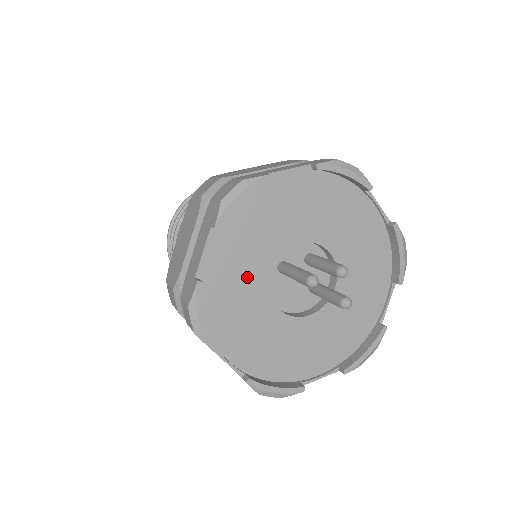
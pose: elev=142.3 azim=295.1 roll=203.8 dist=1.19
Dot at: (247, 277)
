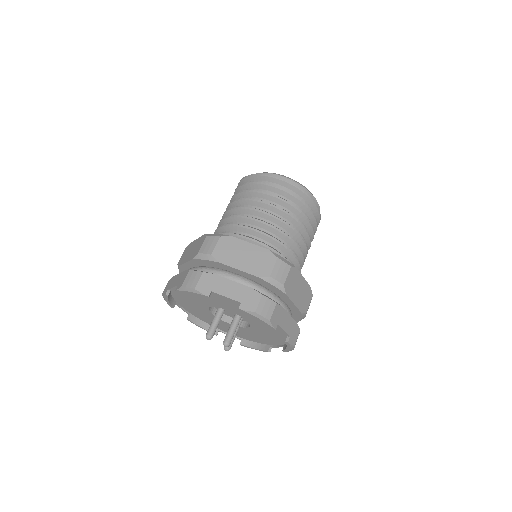
Dot at: (197, 301)
